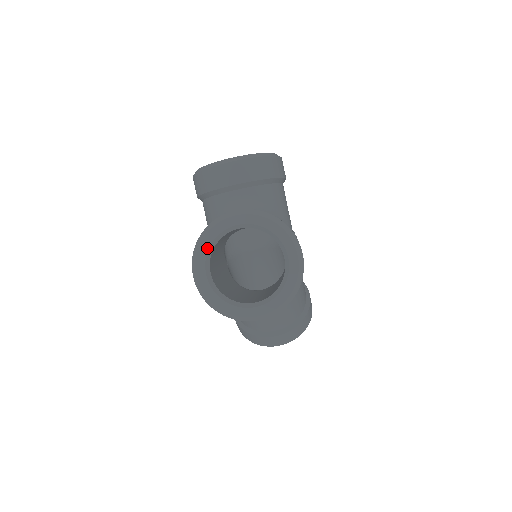
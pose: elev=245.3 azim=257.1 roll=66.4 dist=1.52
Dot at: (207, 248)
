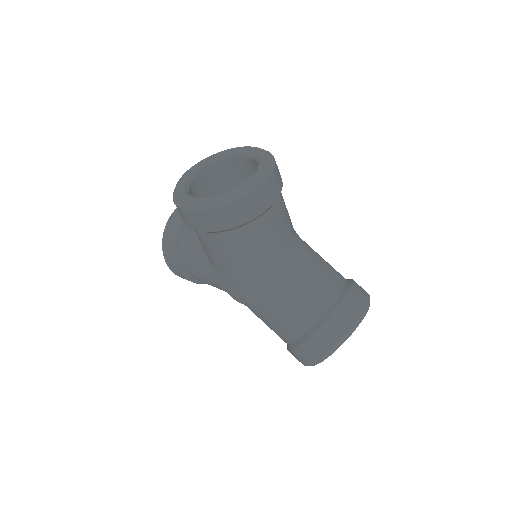
Dot at: (182, 190)
